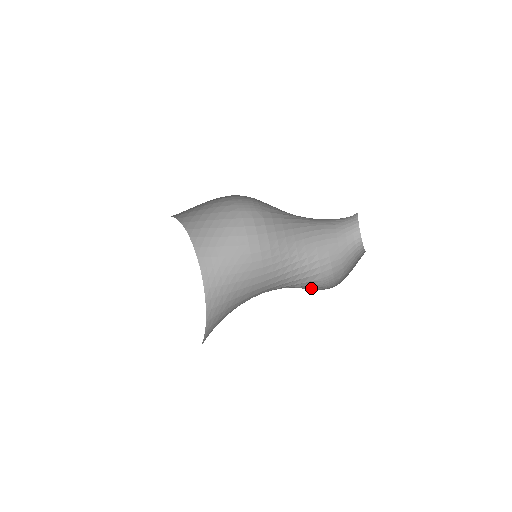
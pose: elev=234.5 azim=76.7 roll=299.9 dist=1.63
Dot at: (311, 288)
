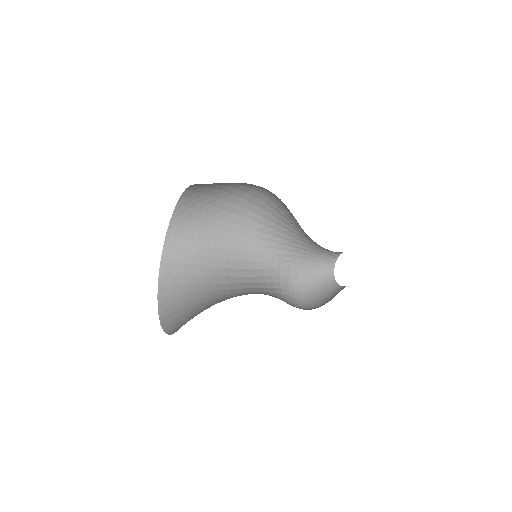
Dot at: (282, 295)
